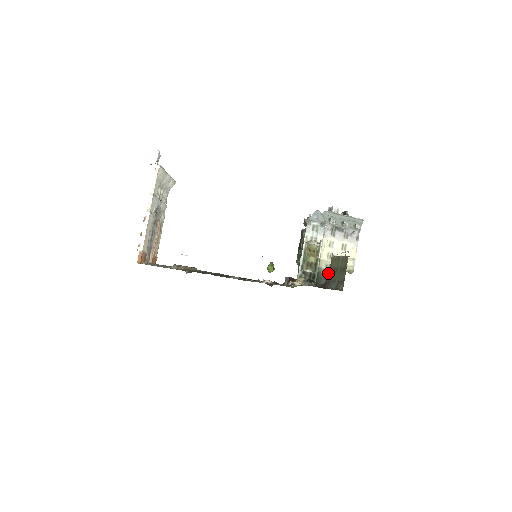
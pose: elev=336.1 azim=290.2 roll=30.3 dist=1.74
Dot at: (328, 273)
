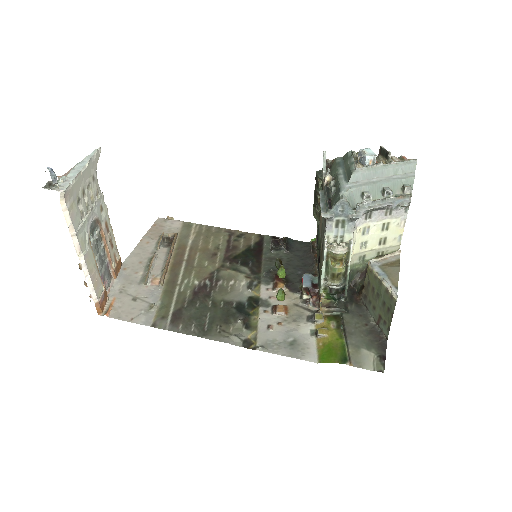
Dot at: occluded
